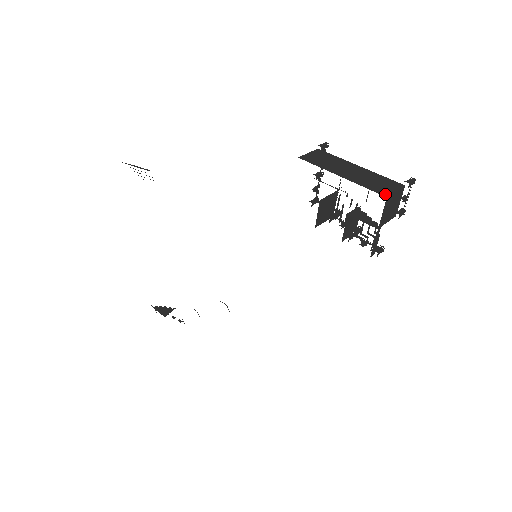
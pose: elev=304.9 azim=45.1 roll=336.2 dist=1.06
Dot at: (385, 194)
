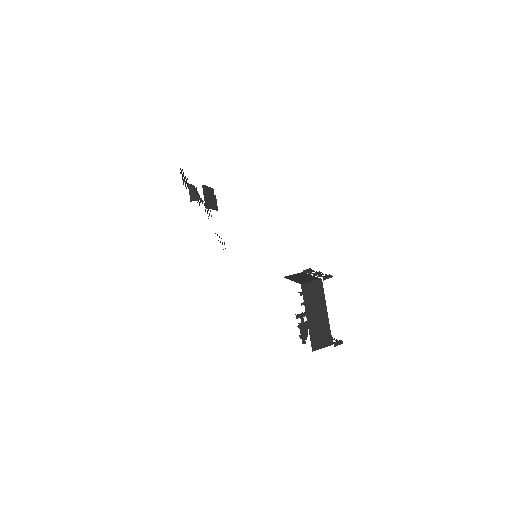
Dot at: (314, 348)
